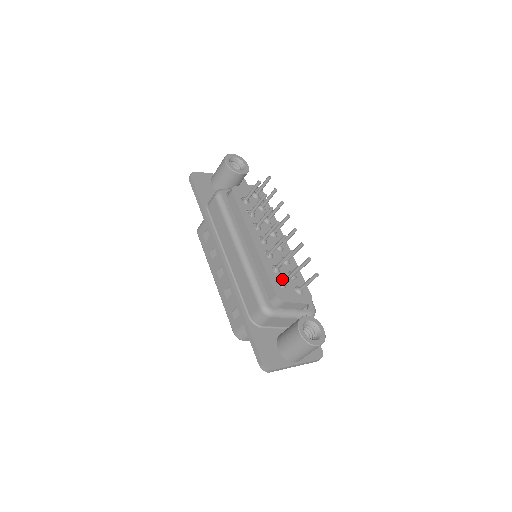
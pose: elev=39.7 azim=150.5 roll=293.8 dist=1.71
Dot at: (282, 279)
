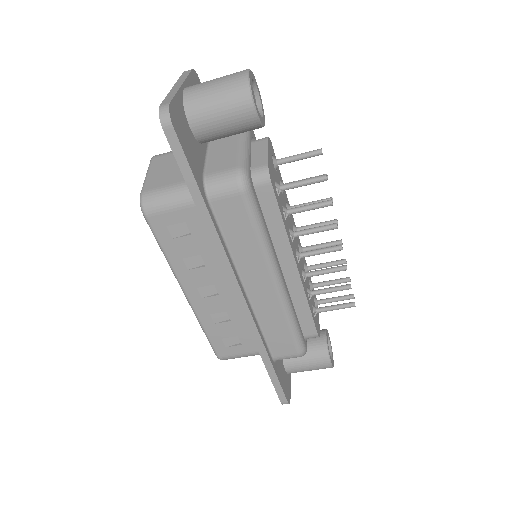
Dot at: (312, 303)
